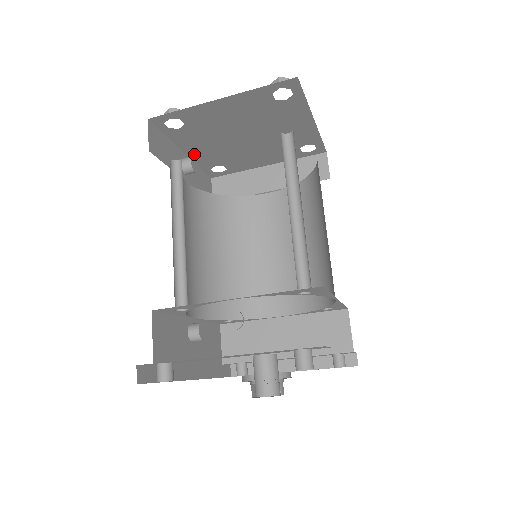
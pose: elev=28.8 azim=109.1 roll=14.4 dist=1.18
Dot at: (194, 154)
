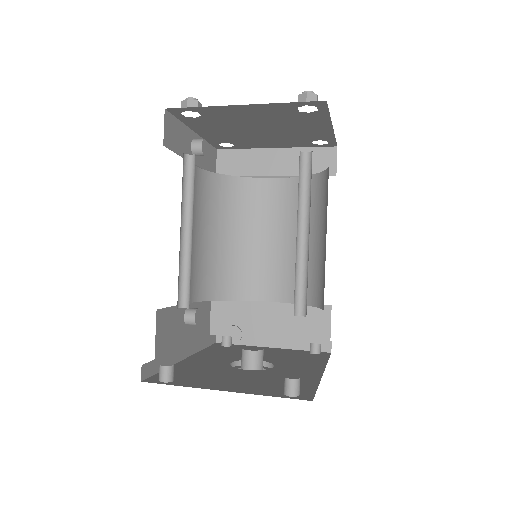
Dot at: (205, 134)
